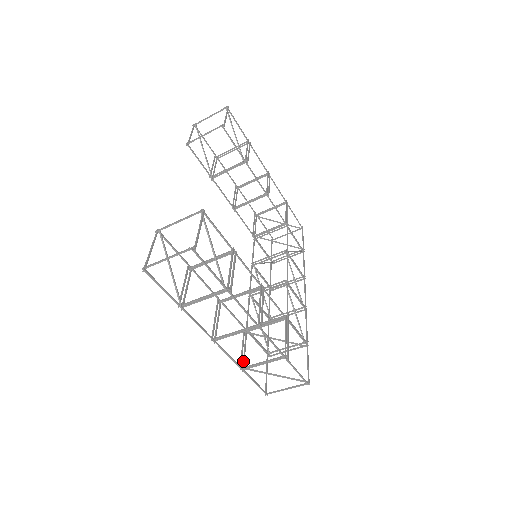
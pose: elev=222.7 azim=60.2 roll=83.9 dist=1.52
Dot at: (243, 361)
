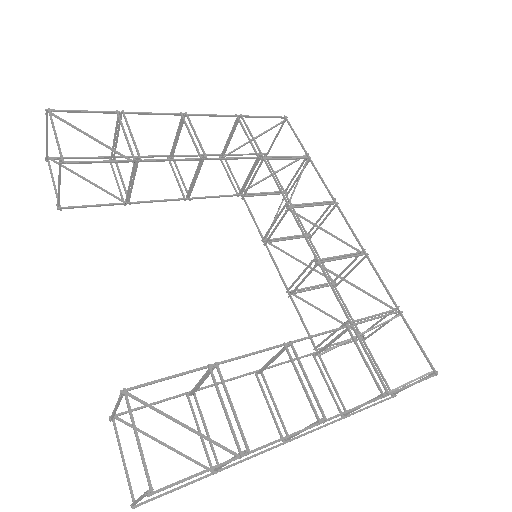
Dot at: occluded
